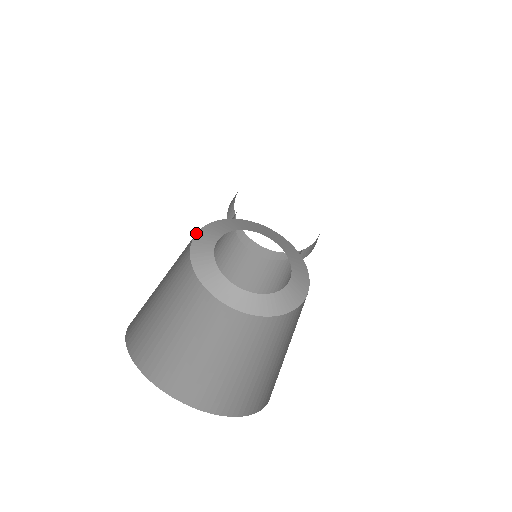
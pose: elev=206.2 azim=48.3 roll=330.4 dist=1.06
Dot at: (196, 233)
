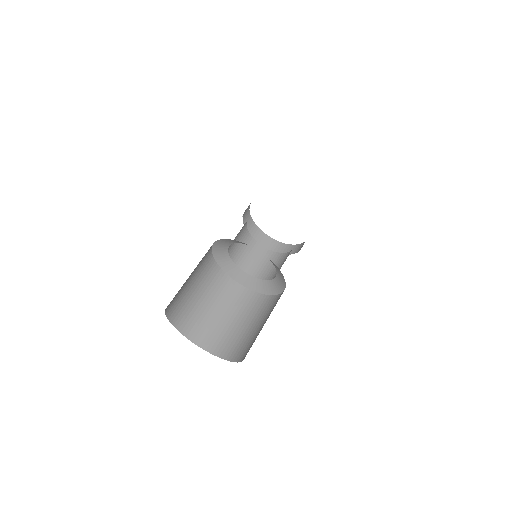
Dot at: (222, 239)
